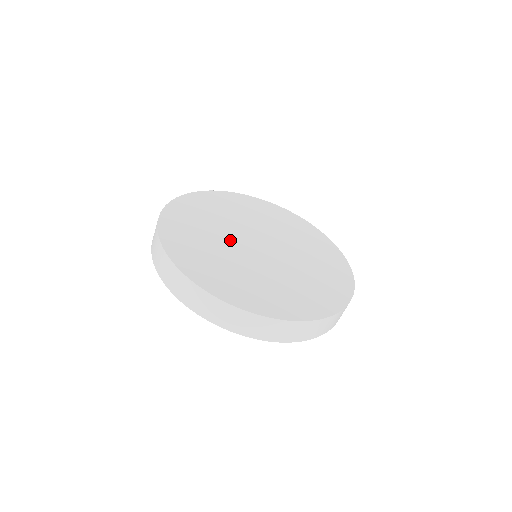
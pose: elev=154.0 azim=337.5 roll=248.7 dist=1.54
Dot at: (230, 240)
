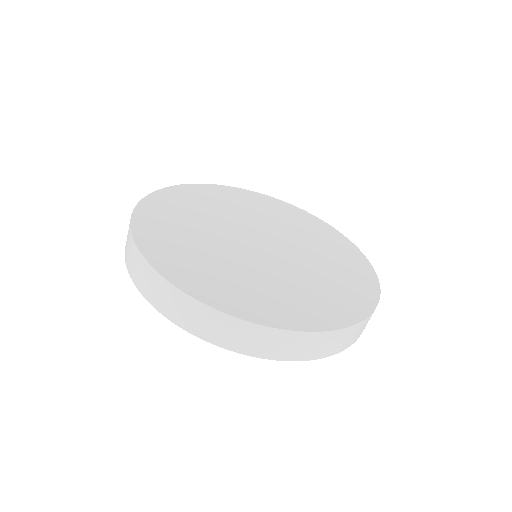
Dot at: (223, 238)
